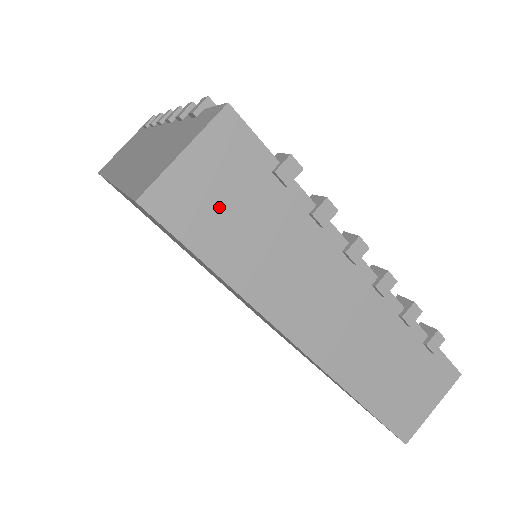
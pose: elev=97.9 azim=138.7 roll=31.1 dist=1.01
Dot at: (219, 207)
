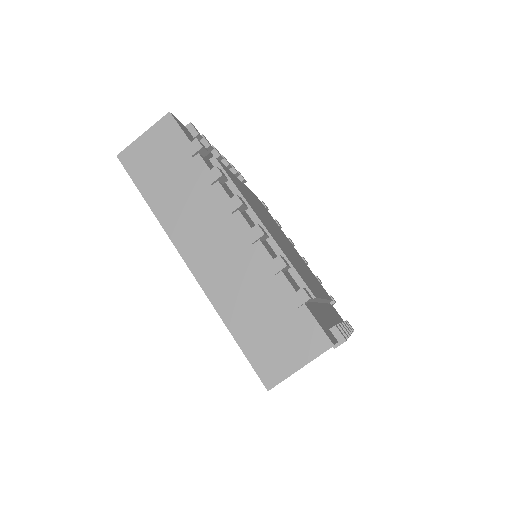
Dot at: occluded
